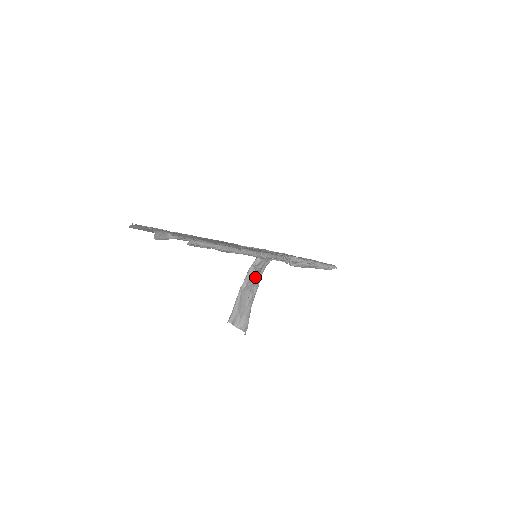
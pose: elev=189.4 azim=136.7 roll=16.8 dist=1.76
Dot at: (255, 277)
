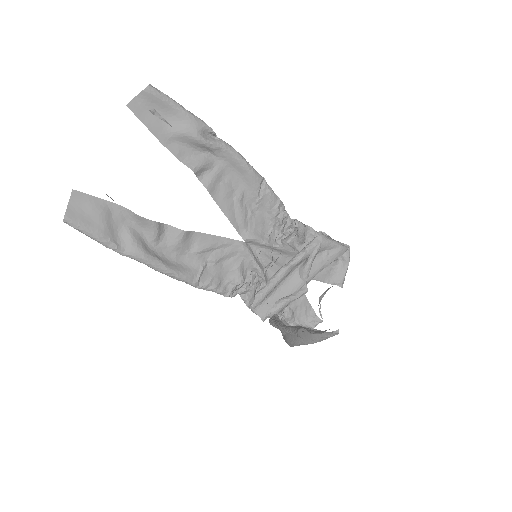
Dot at: occluded
